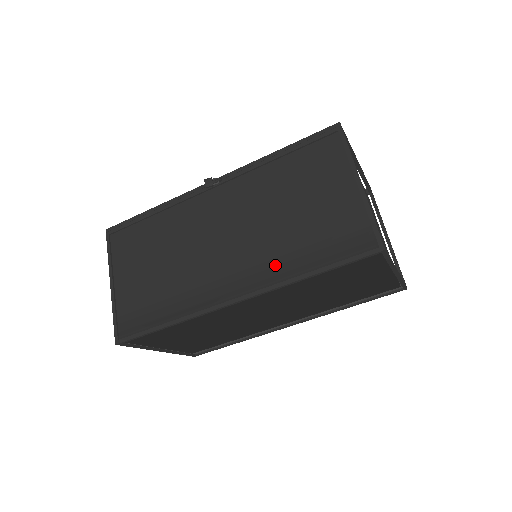
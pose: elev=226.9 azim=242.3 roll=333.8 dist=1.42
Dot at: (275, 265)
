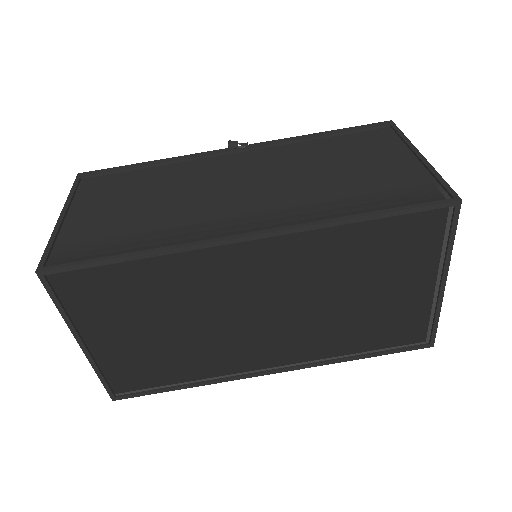
Dot at: (310, 208)
